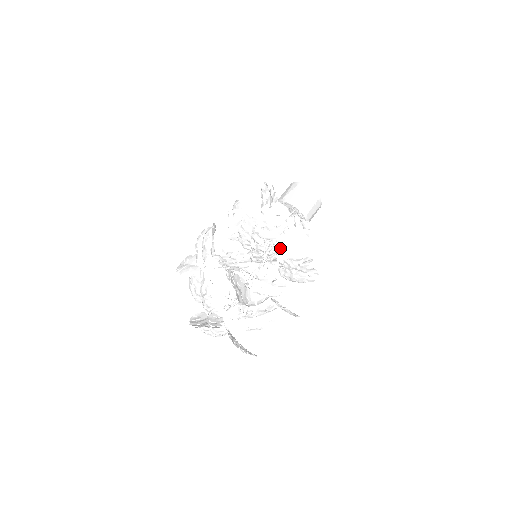
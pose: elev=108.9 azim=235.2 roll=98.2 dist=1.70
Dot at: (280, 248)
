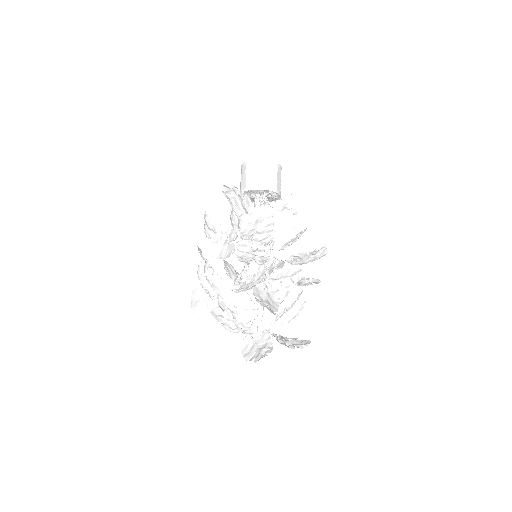
Dot at: occluded
